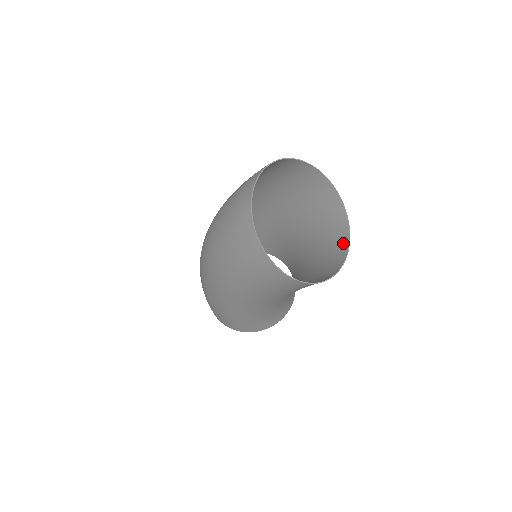
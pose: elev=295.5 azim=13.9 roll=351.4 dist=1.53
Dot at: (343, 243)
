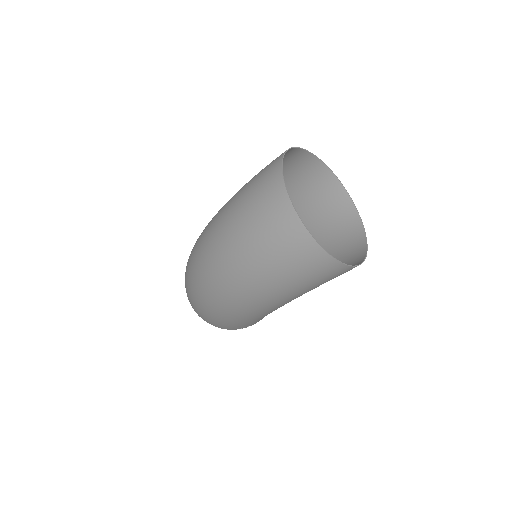
Dot at: (344, 203)
